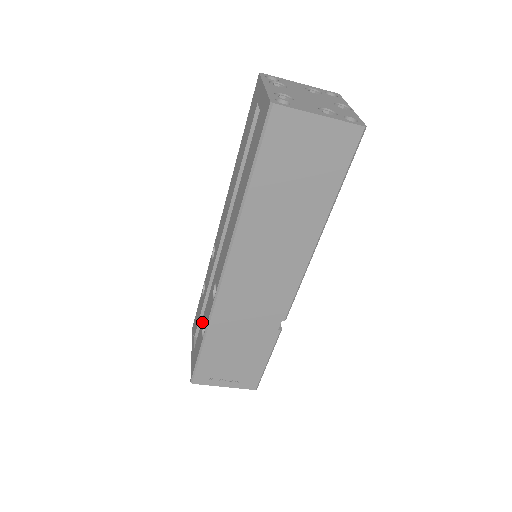
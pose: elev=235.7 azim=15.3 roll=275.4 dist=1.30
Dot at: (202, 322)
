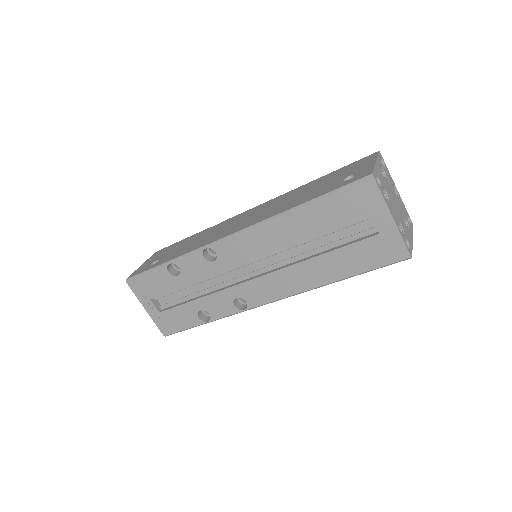
Dot at: (193, 306)
